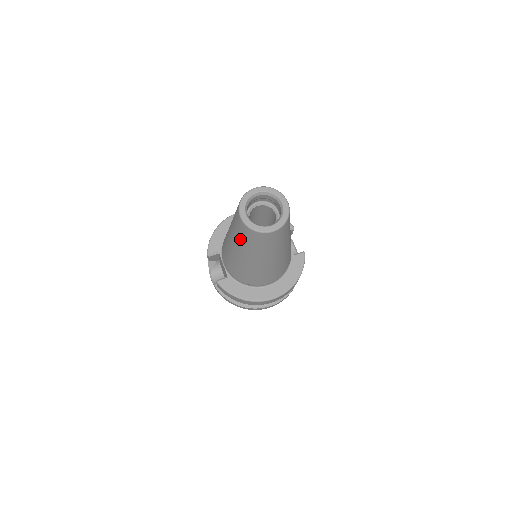
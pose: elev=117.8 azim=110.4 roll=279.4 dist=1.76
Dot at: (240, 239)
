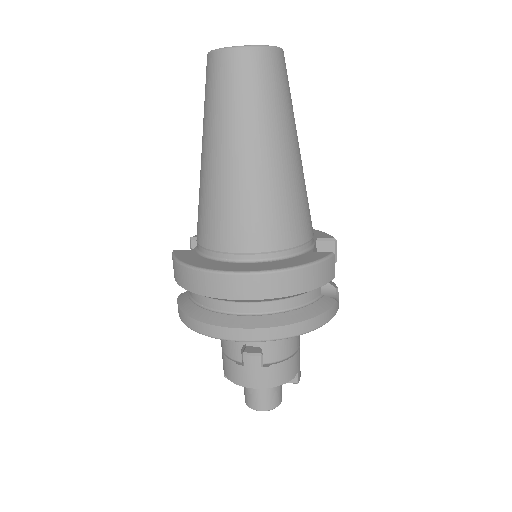
Dot at: (204, 106)
